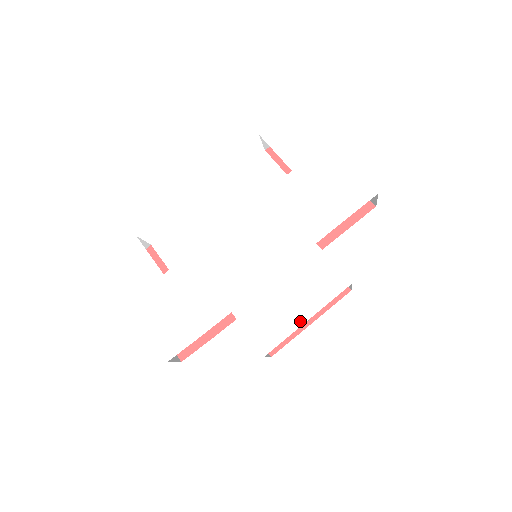
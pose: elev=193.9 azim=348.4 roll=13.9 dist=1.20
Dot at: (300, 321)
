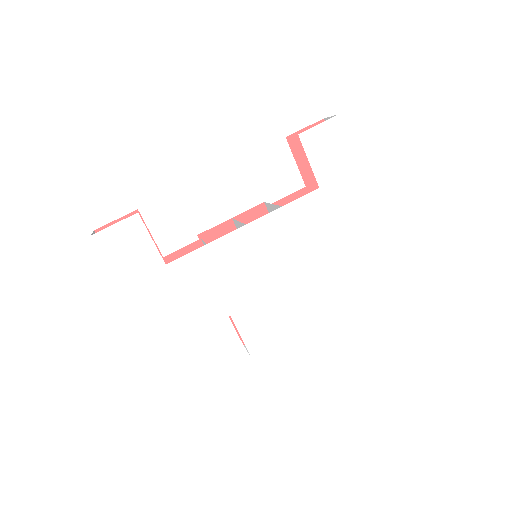
Dot at: (289, 333)
